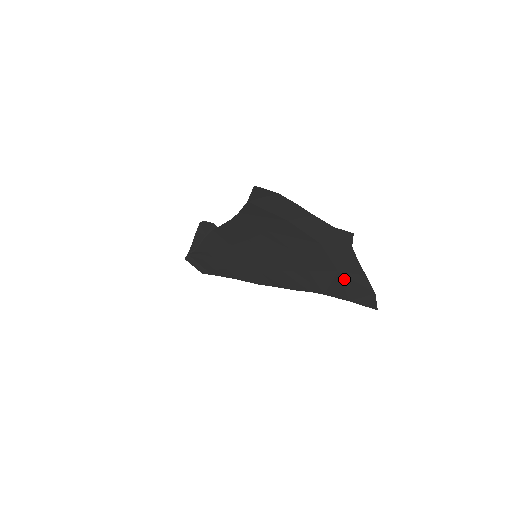
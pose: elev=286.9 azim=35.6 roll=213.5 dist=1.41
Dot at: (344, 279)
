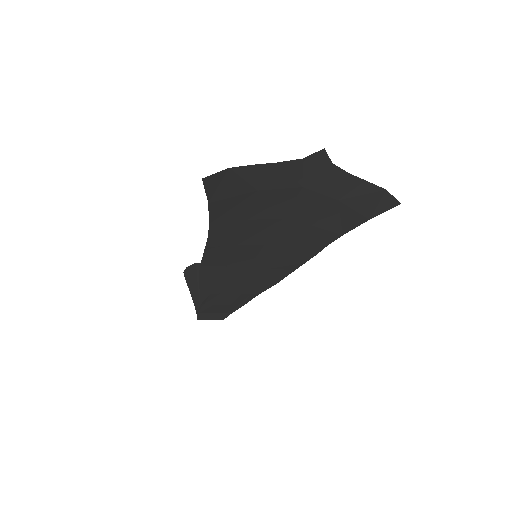
Dot at: (349, 203)
